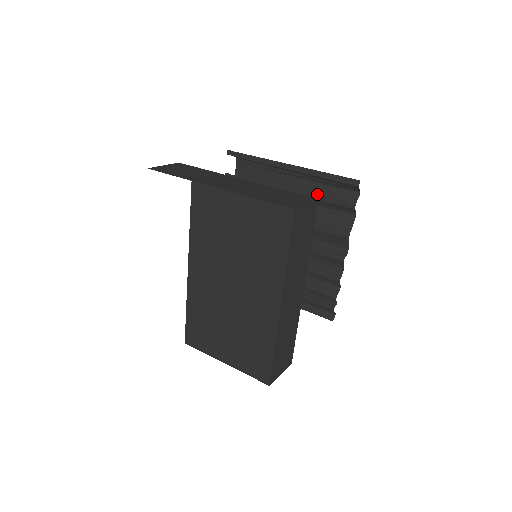
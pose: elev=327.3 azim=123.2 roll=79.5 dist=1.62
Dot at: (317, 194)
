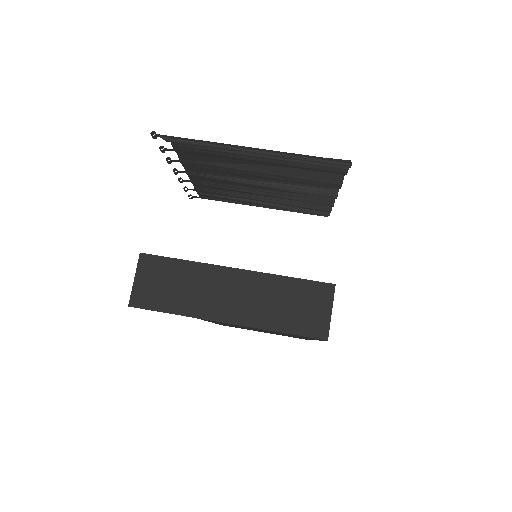
Dot at: (296, 165)
